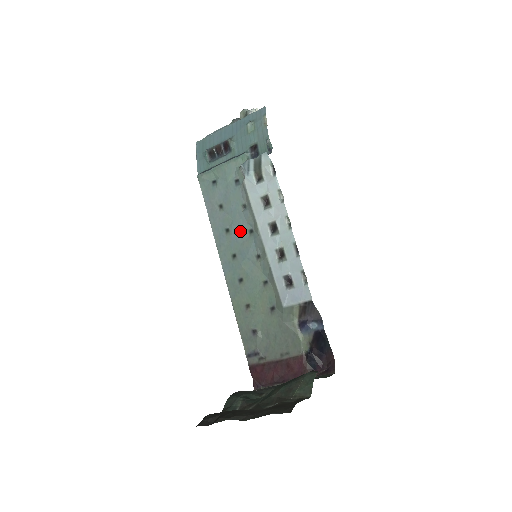
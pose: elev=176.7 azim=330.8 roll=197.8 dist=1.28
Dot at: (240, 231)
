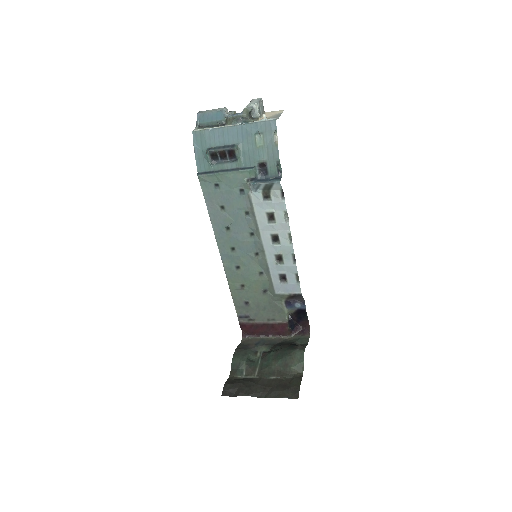
Dot at: (241, 232)
